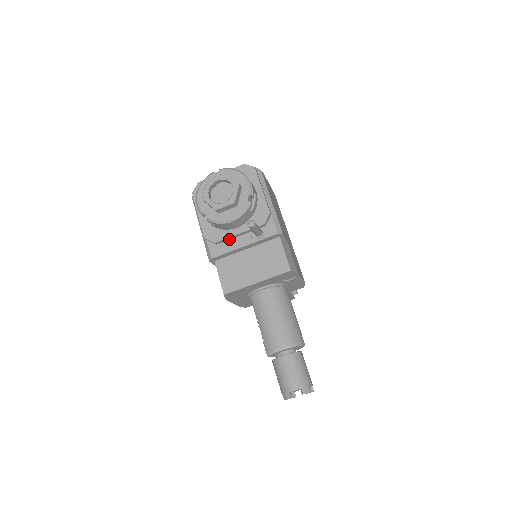
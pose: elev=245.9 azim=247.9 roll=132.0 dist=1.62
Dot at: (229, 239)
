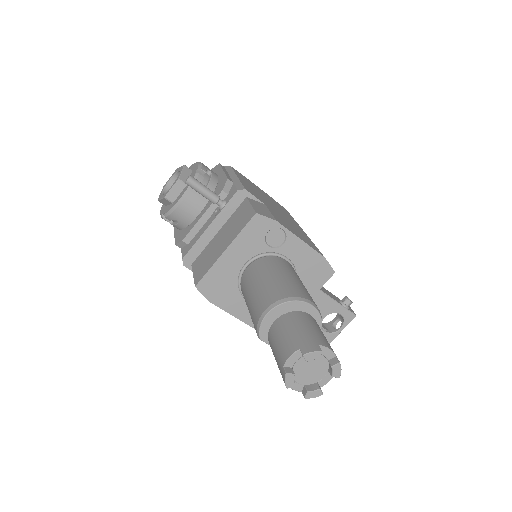
Dot at: (197, 231)
